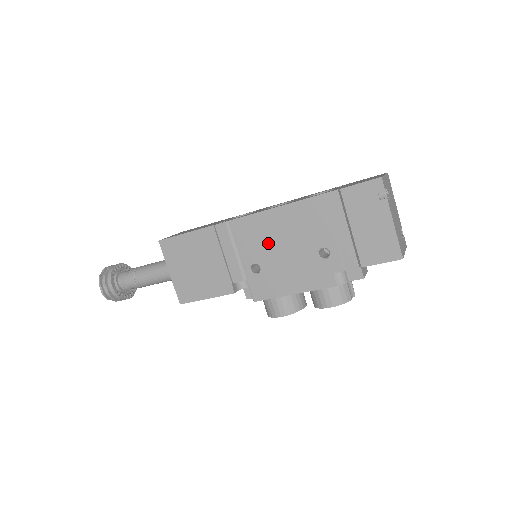
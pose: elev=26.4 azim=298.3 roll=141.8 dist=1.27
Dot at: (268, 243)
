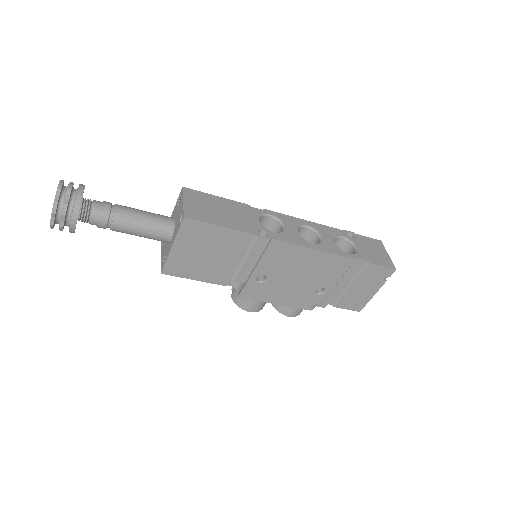
Dot at: (289, 268)
